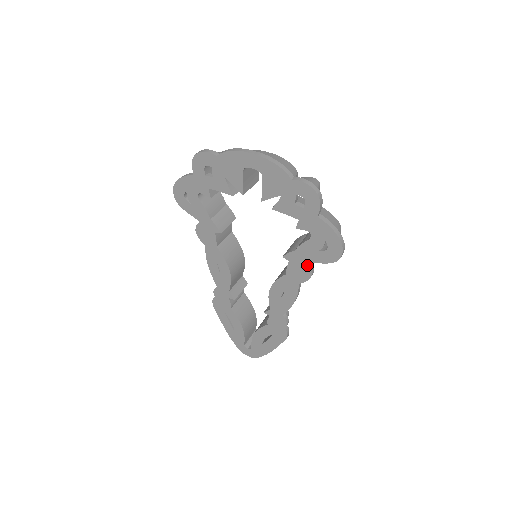
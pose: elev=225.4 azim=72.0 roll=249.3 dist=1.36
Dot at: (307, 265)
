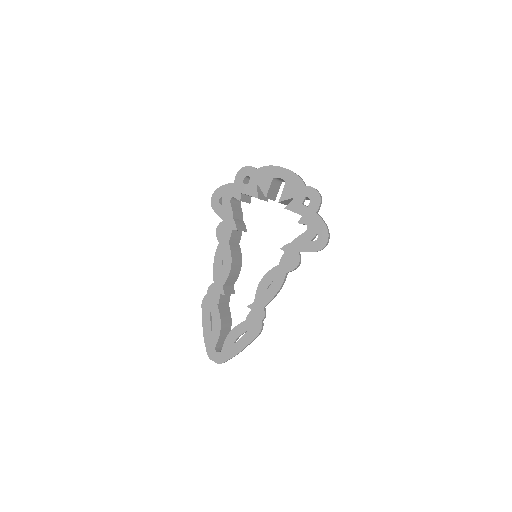
Dot at: (298, 254)
